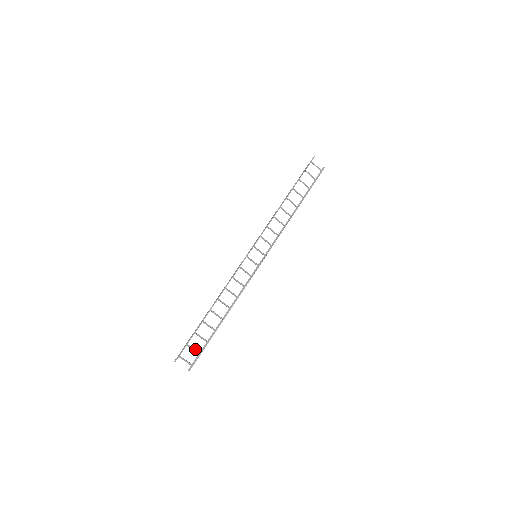
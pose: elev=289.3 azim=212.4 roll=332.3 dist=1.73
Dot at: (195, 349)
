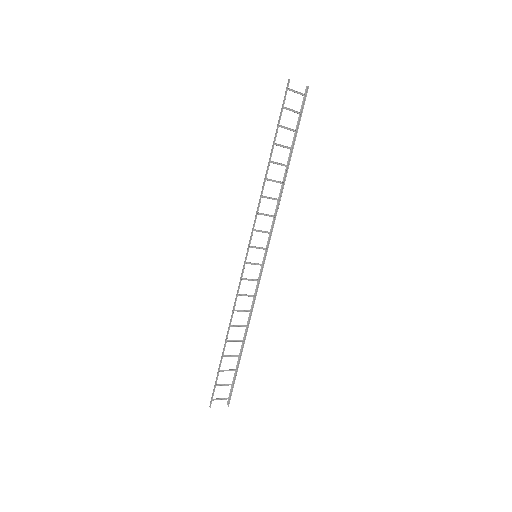
Dot at: (226, 384)
